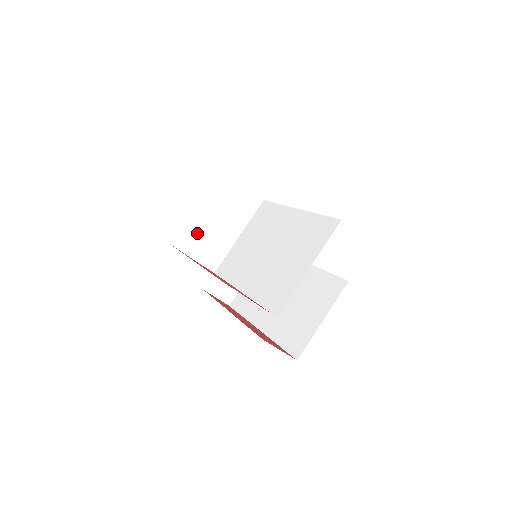
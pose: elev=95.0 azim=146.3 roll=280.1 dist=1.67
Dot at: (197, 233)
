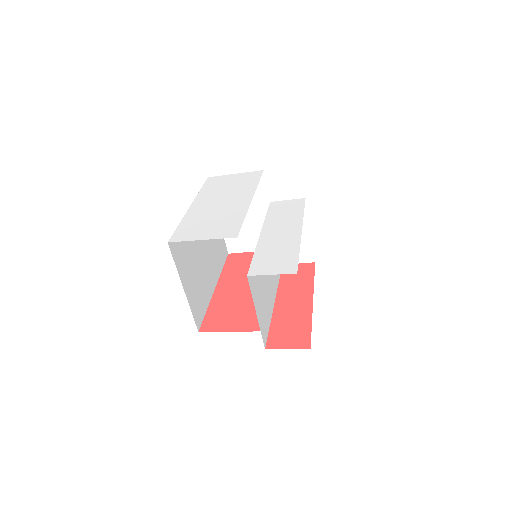
Dot at: (239, 234)
